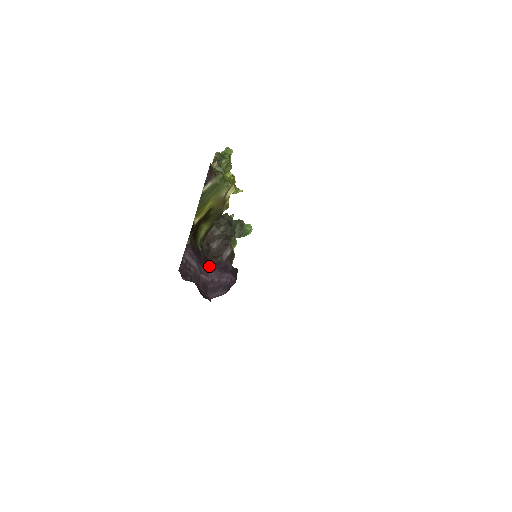
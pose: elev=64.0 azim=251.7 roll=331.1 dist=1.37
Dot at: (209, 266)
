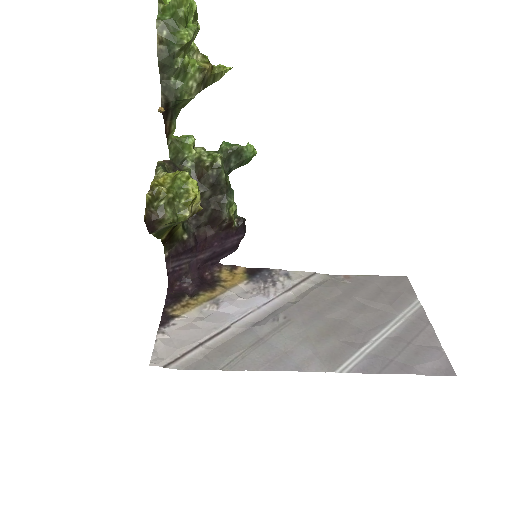
Dot at: (205, 243)
